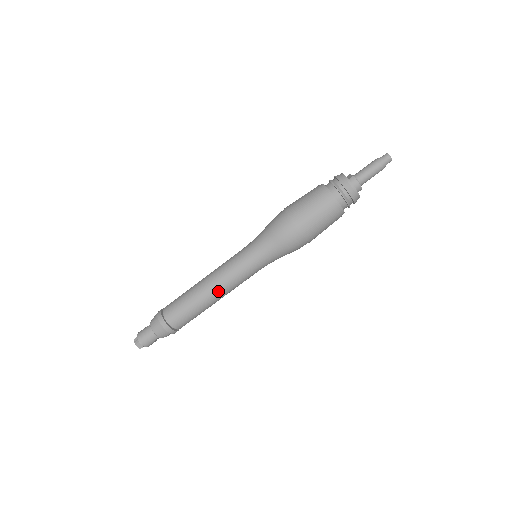
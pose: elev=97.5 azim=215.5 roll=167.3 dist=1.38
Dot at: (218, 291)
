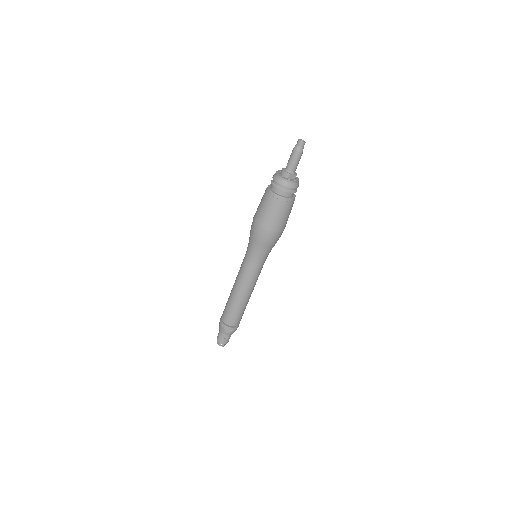
Dot at: (236, 287)
